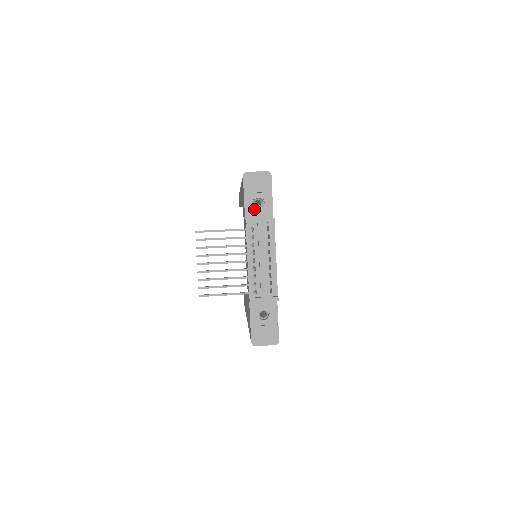
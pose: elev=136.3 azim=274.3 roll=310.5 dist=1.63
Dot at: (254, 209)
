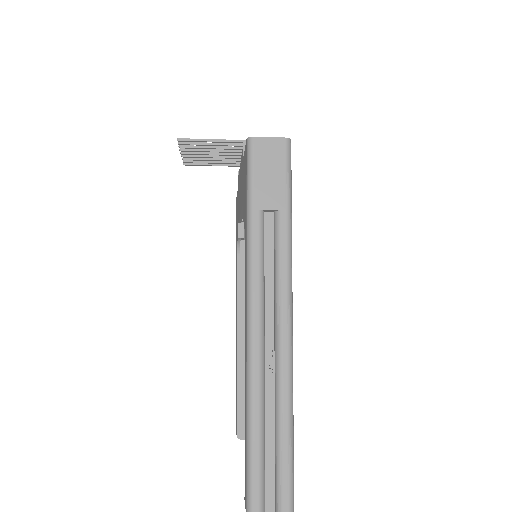
Dot at: occluded
